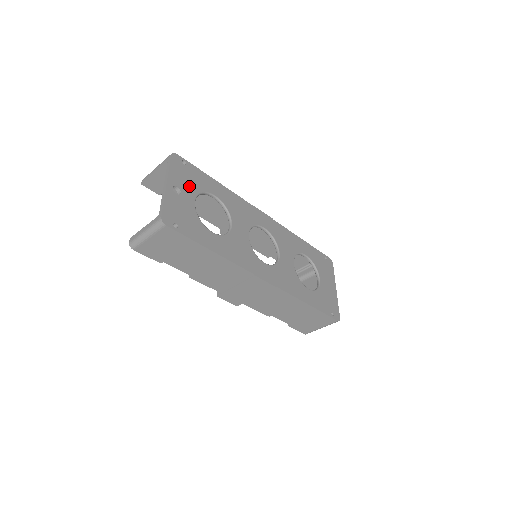
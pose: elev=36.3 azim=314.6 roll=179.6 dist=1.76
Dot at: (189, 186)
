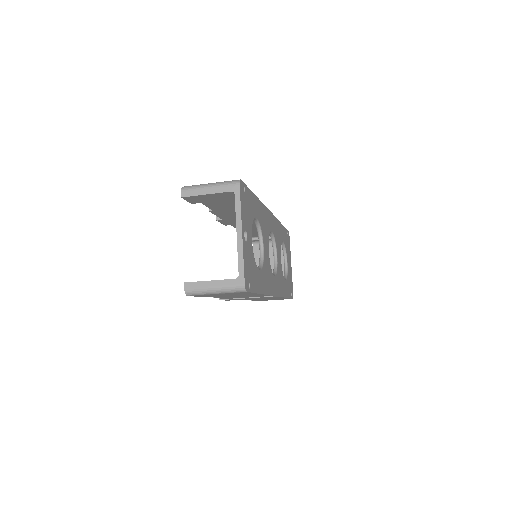
Dot at: (249, 221)
